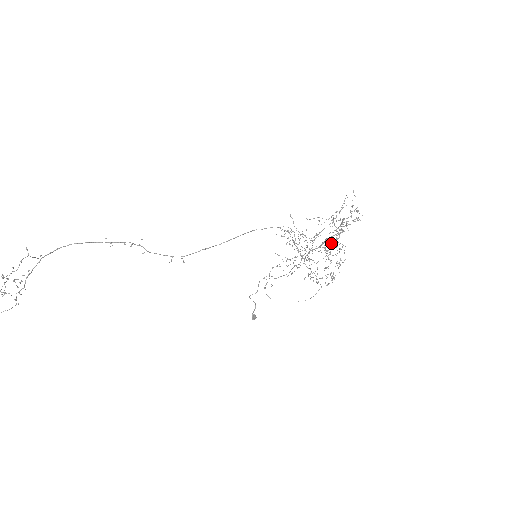
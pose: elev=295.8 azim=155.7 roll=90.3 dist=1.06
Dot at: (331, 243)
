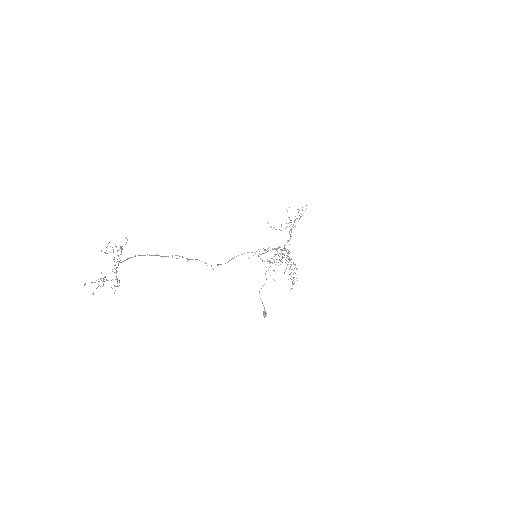
Dot at: occluded
